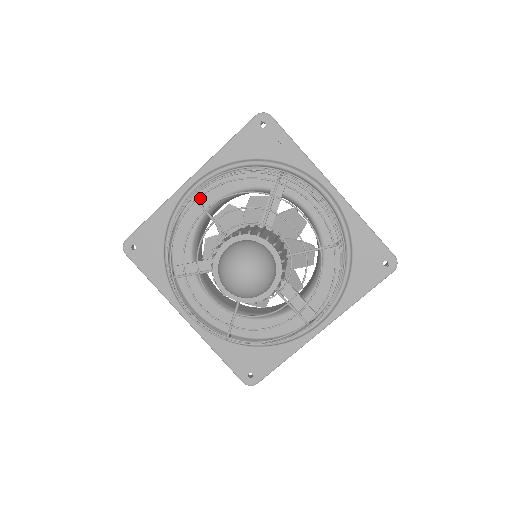
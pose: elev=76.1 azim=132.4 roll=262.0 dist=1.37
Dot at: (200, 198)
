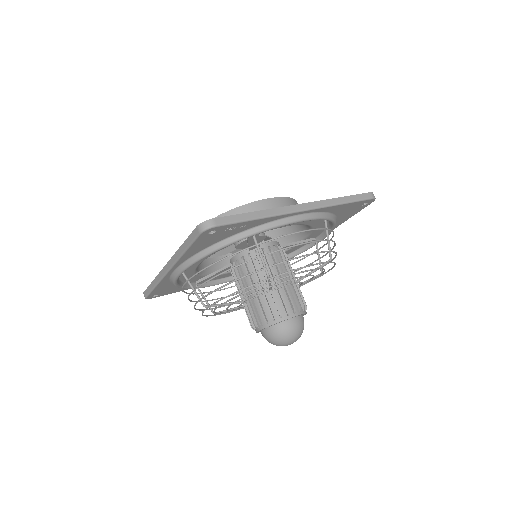
Dot at: (187, 269)
